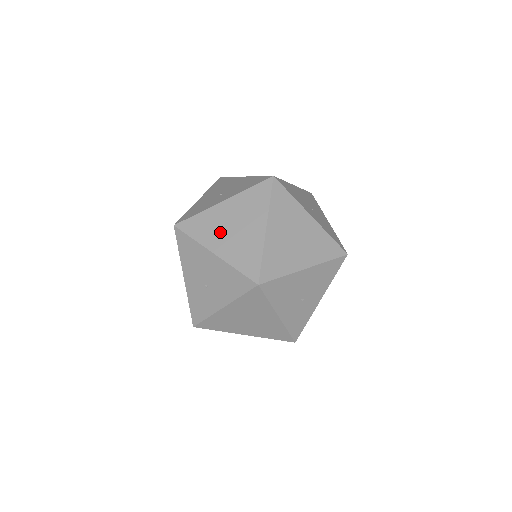
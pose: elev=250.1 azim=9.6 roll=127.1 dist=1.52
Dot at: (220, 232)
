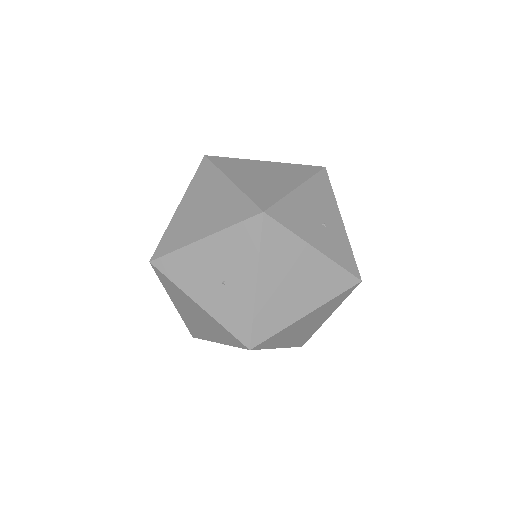
Dot at: (194, 222)
